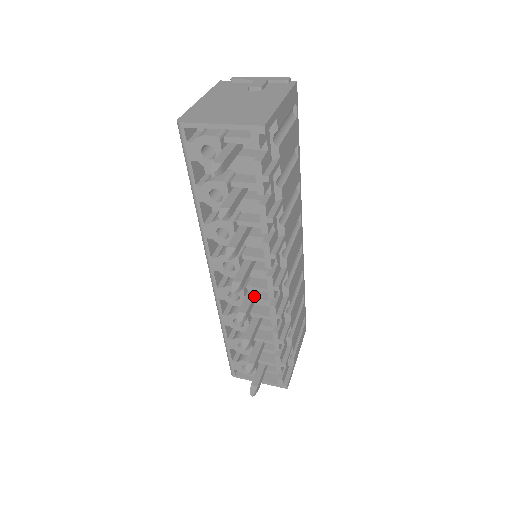
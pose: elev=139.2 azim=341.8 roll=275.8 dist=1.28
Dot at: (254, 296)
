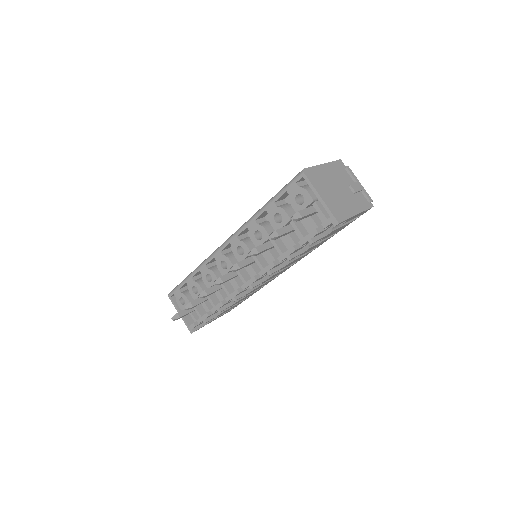
Dot at: (234, 276)
